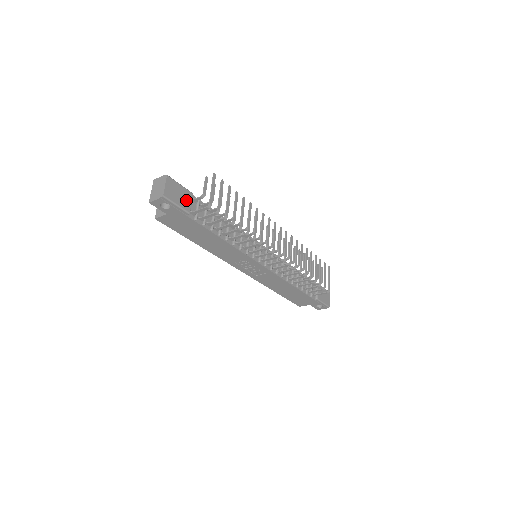
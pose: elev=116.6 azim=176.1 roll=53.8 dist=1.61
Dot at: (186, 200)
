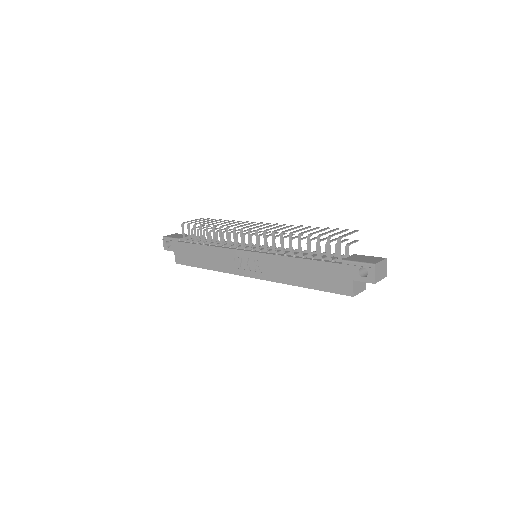
Dot at: occluded
